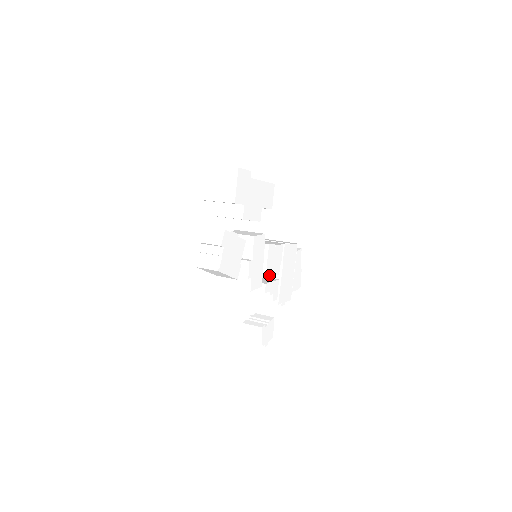
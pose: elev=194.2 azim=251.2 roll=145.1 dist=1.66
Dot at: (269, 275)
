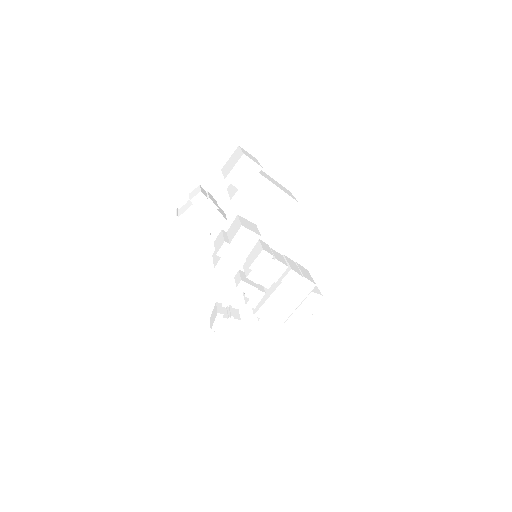
Dot at: (251, 277)
